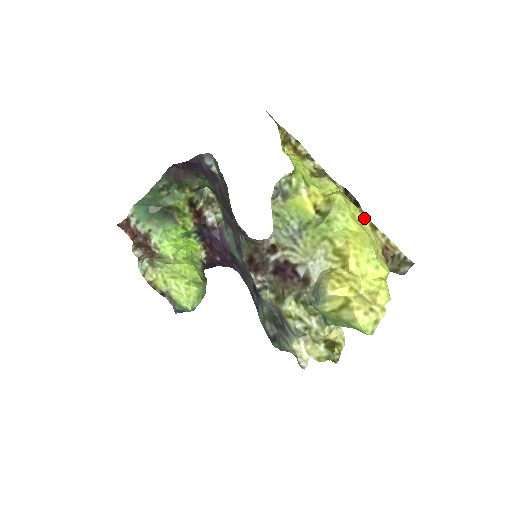
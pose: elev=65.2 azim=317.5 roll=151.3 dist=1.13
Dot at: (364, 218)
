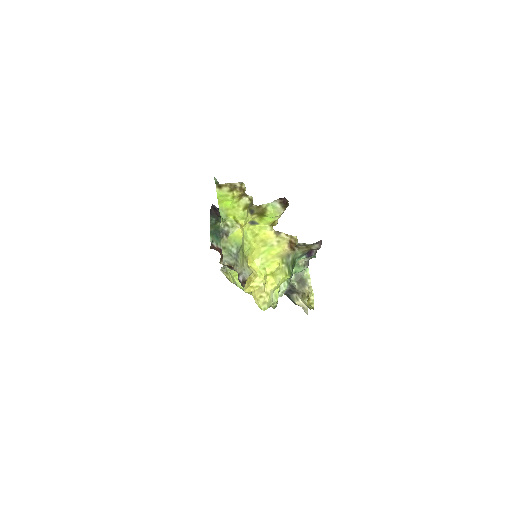
Dot at: (268, 231)
